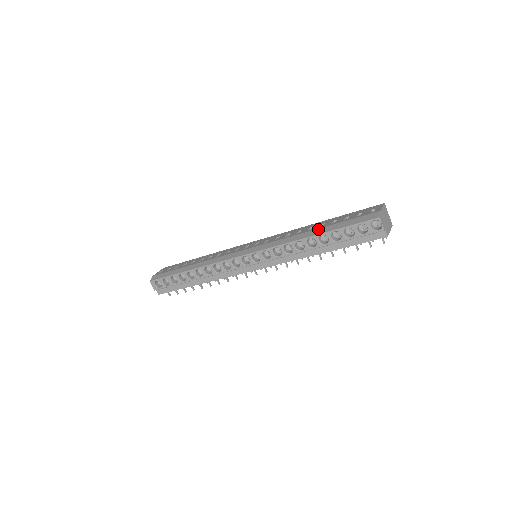
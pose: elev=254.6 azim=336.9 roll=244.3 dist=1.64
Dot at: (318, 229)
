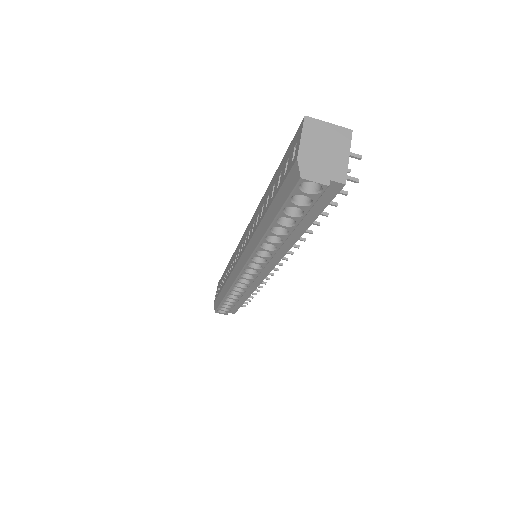
Dot at: (264, 218)
